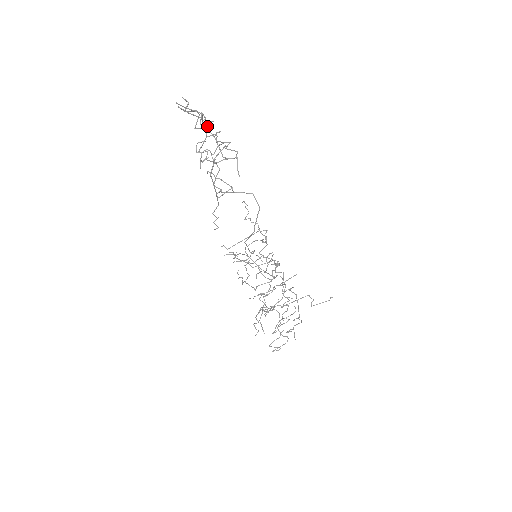
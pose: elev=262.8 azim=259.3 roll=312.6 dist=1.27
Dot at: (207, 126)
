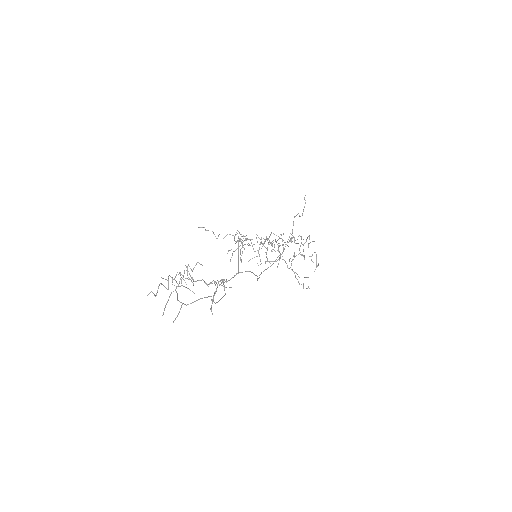
Dot at: (168, 278)
